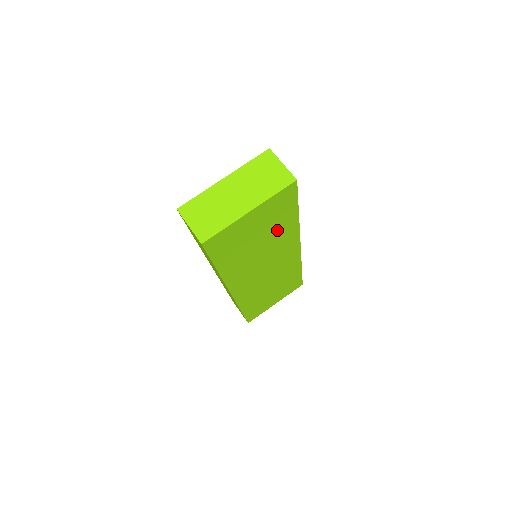
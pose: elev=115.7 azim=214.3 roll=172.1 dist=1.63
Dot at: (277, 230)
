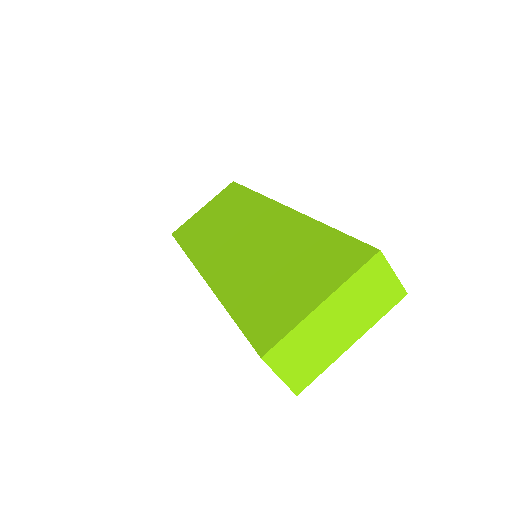
Dot at: occluded
